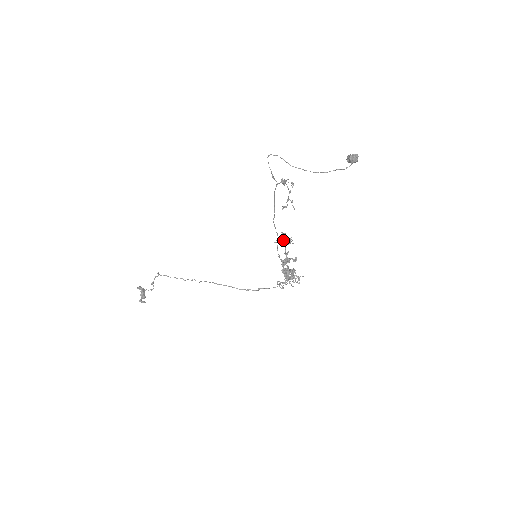
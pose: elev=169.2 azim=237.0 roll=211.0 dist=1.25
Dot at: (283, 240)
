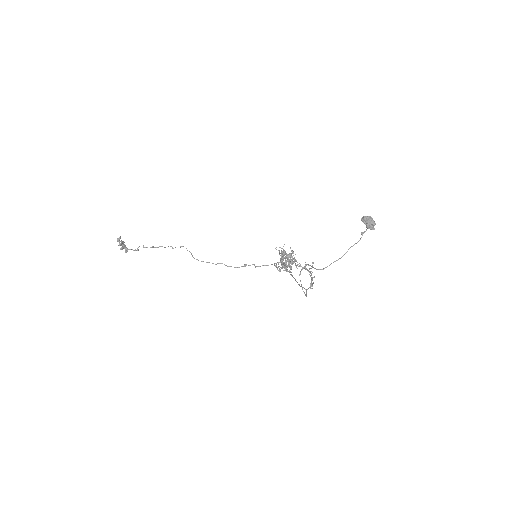
Dot at: (289, 264)
